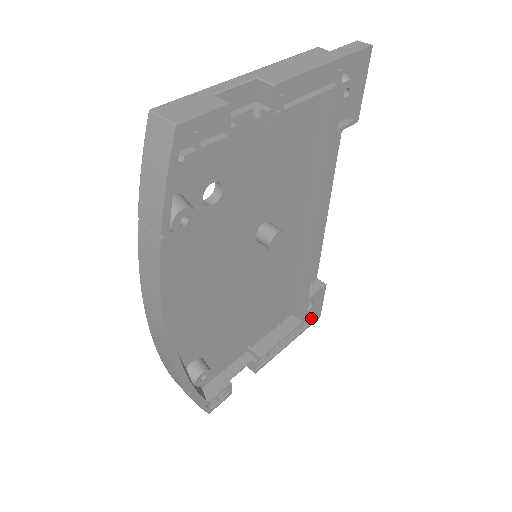
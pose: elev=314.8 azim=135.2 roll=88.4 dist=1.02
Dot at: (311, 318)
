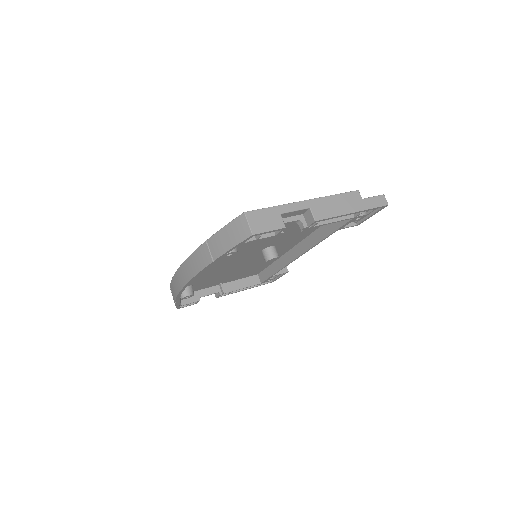
Dot at: occluded
